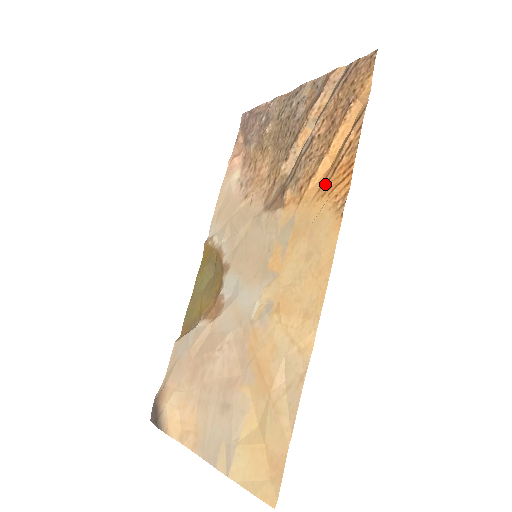
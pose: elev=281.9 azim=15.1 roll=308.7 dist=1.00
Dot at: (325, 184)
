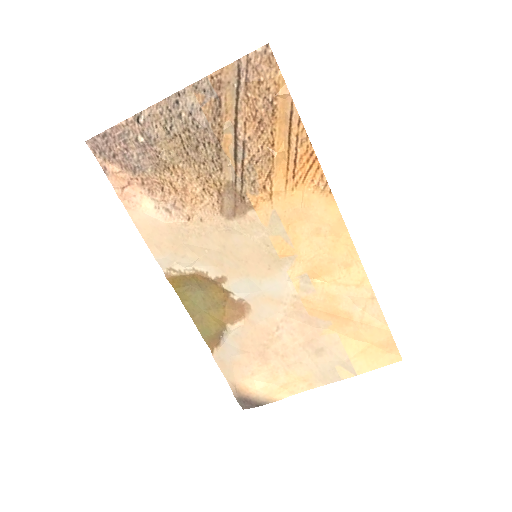
Dot at: (291, 176)
